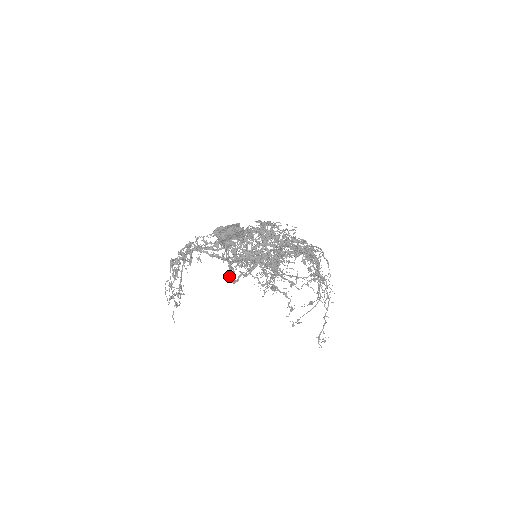
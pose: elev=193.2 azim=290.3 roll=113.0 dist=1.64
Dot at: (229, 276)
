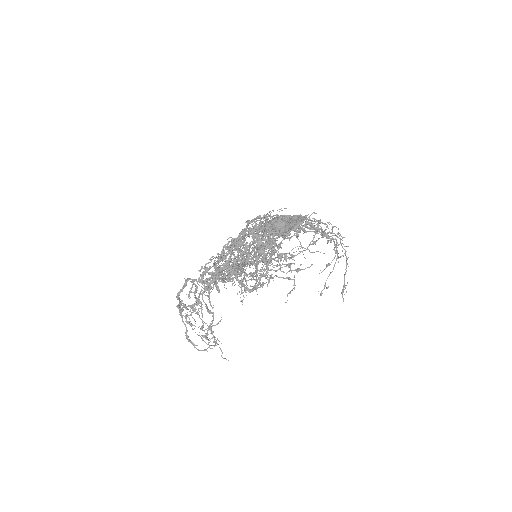
Dot at: (244, 288)
